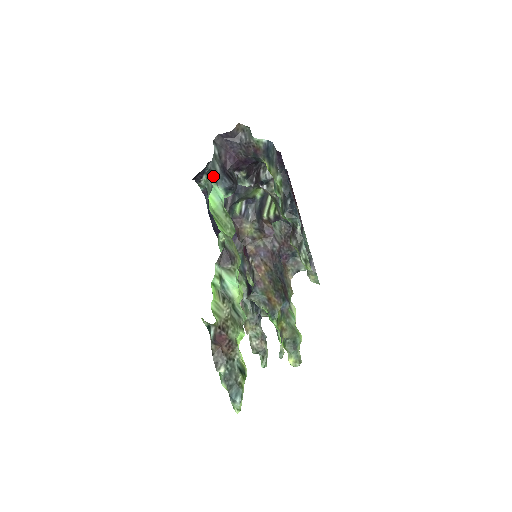
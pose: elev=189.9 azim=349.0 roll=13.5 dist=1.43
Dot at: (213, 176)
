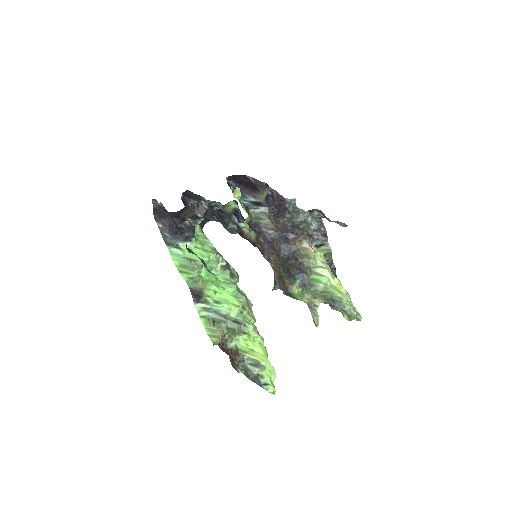
Dot at: (168, 243)
